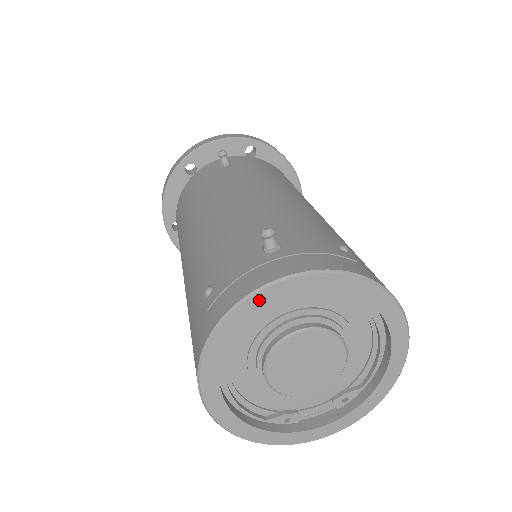
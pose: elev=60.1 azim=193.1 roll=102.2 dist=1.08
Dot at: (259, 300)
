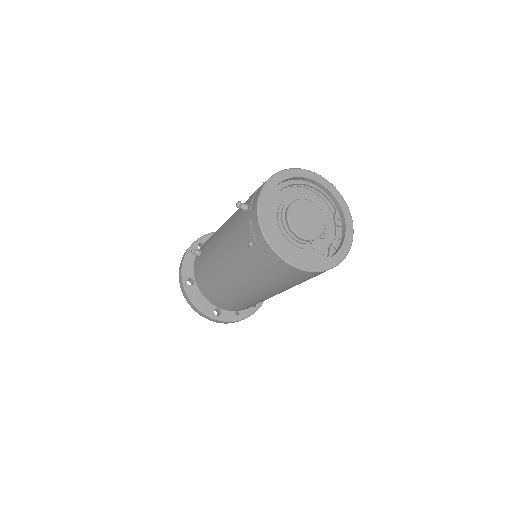
Dot at: (262, 212)
